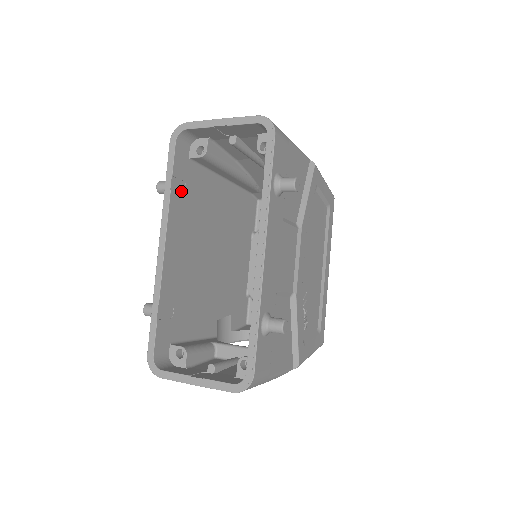
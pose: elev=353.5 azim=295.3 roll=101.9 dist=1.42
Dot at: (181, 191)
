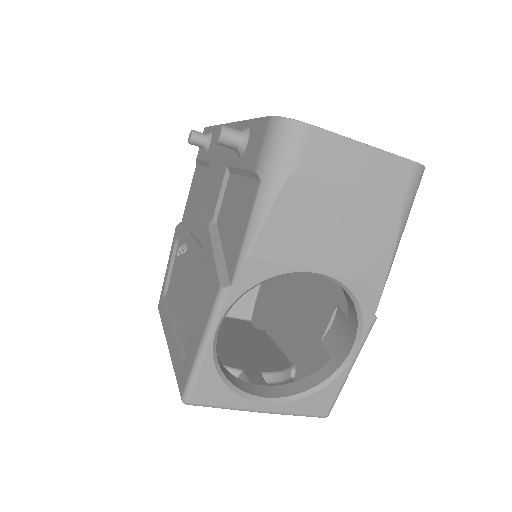
Dot at: occluded
